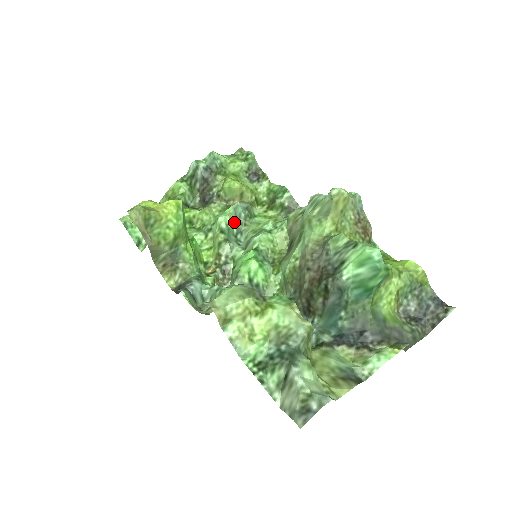
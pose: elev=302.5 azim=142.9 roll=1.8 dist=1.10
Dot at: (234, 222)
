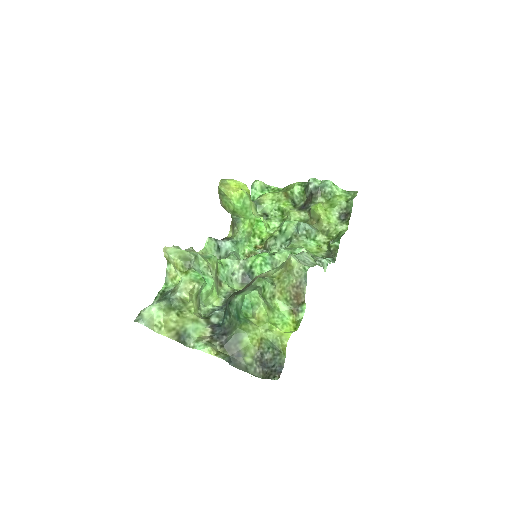
Dot at: (293, 232)
